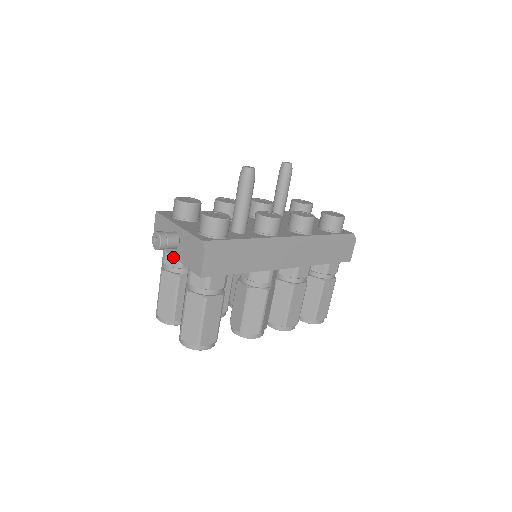
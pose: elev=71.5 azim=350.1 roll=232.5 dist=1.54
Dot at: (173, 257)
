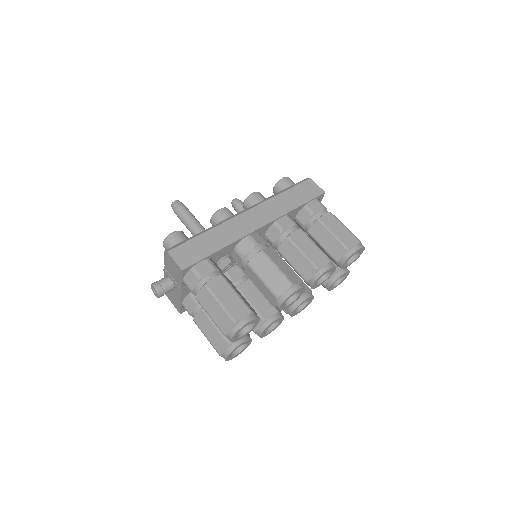
Dot at: (180, 295)
